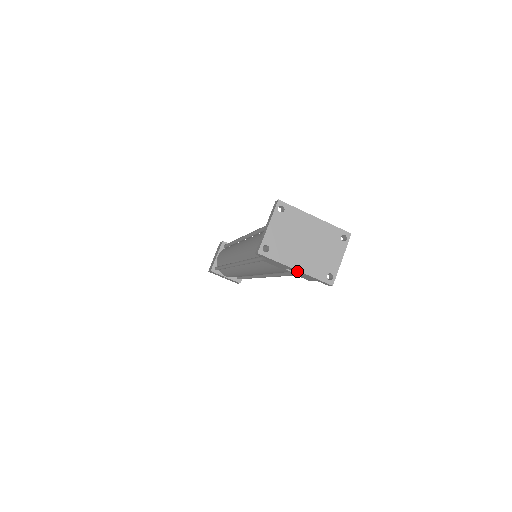
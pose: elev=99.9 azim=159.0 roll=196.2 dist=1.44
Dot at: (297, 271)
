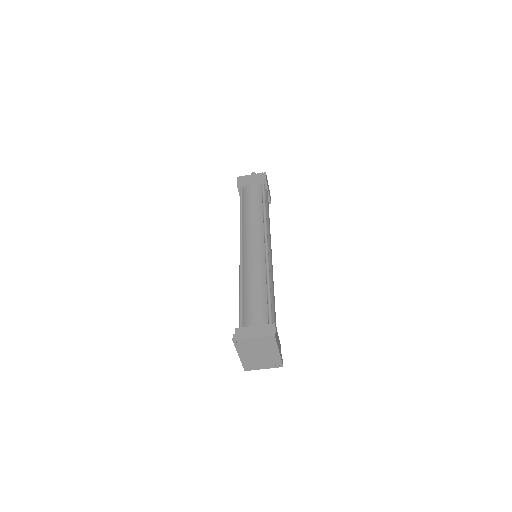
Dot at: (240, 355)
